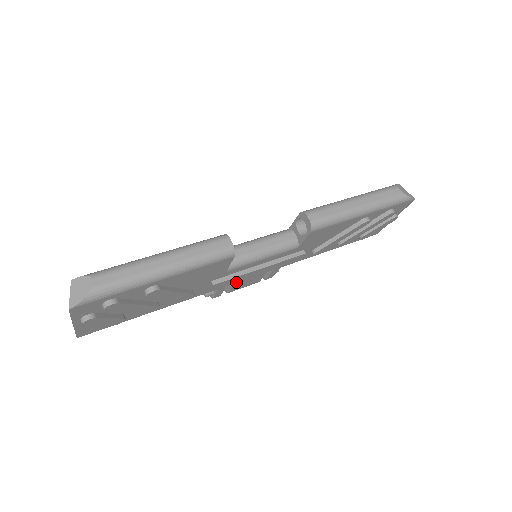
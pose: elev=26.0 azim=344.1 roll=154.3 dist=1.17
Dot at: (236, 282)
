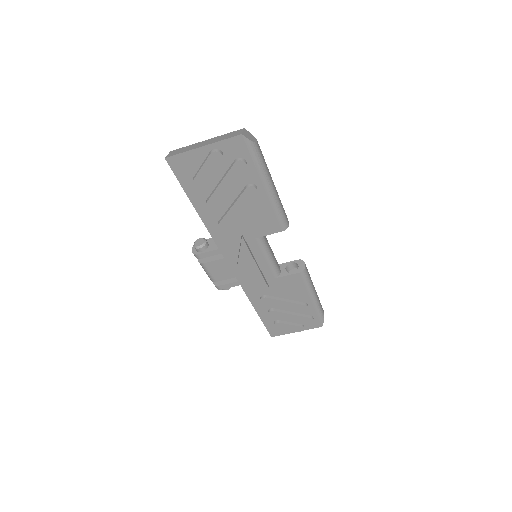
Dot at: (226, 259)
